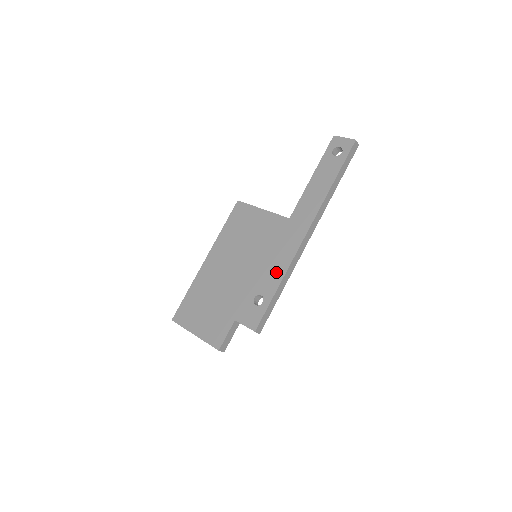
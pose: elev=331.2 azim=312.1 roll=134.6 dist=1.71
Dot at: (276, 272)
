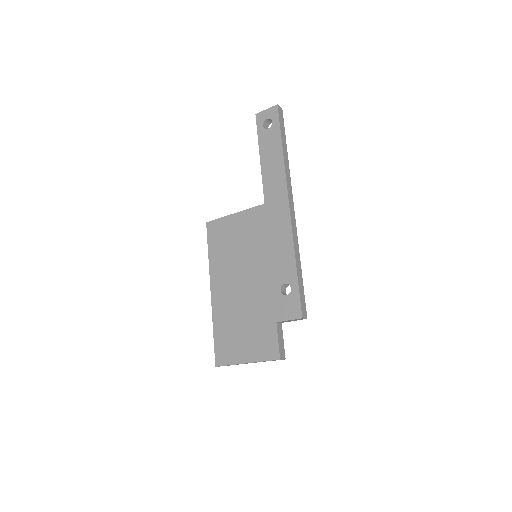
Dot at: (285, 255)
